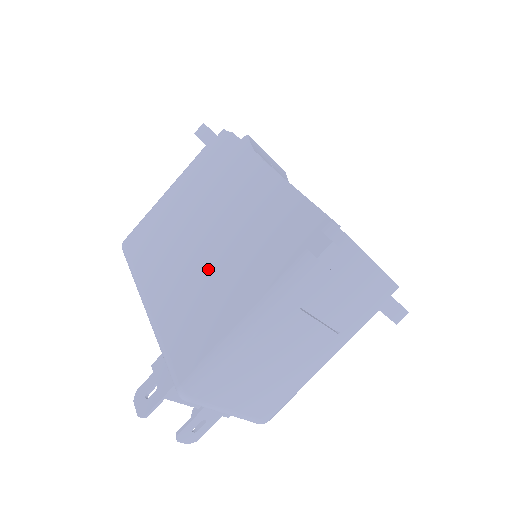
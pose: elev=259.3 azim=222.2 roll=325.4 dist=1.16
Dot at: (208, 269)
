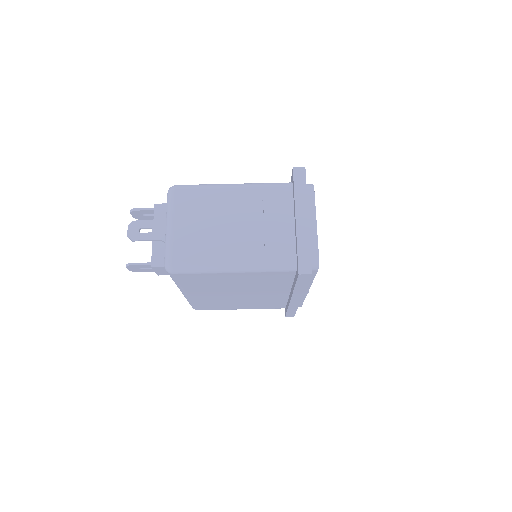
Dot at: occluded
